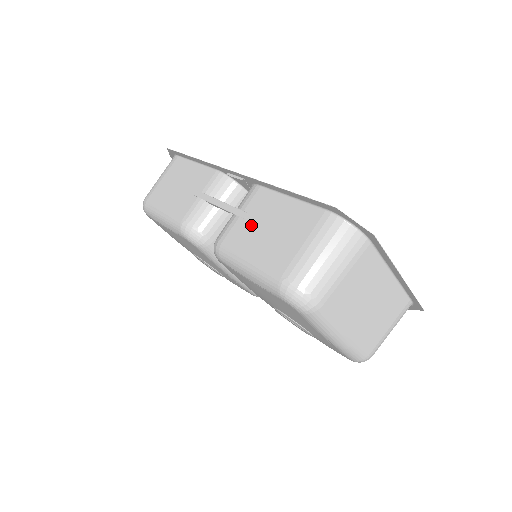
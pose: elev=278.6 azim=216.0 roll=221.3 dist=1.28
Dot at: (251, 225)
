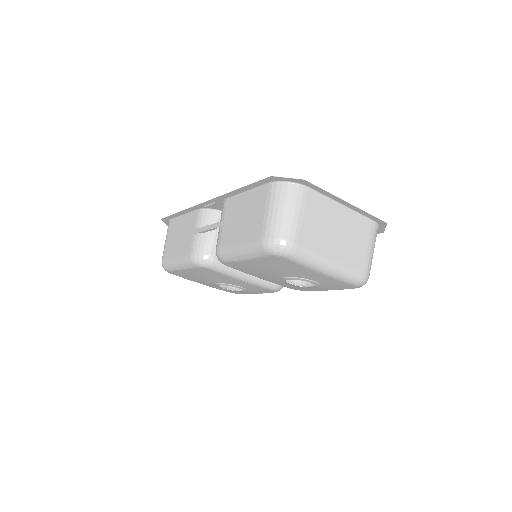
Dot at: (231, 225)
